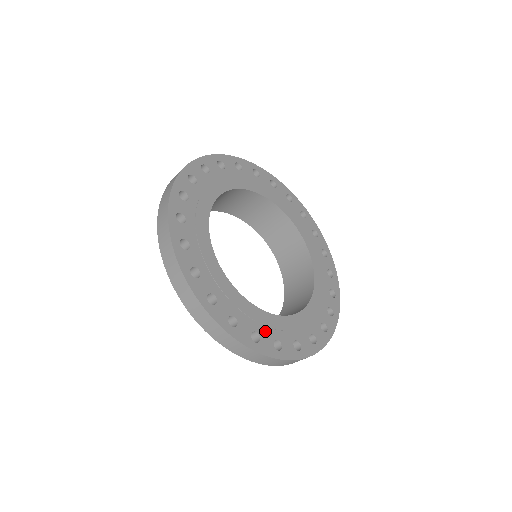
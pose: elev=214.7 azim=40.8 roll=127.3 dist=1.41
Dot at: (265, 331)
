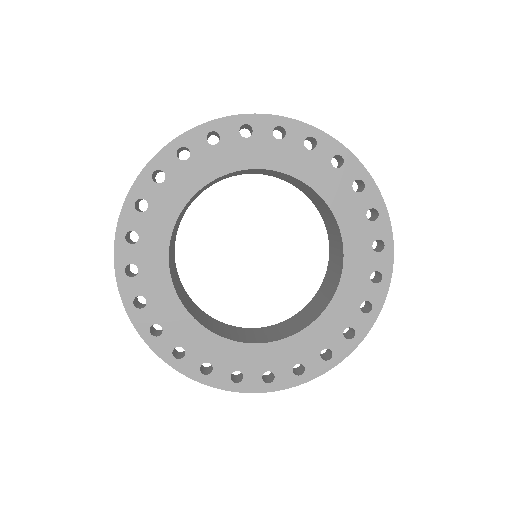
Dot at: (197, 350)
